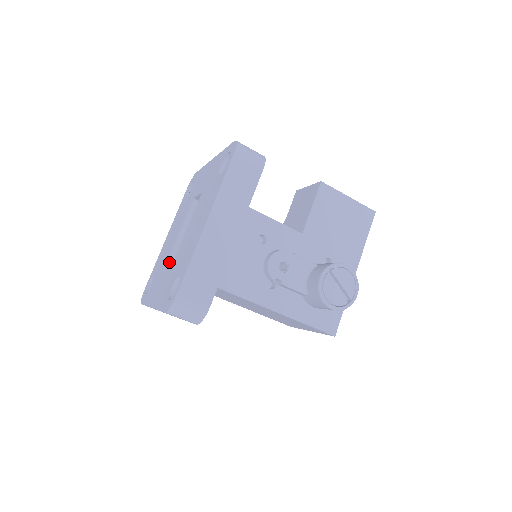
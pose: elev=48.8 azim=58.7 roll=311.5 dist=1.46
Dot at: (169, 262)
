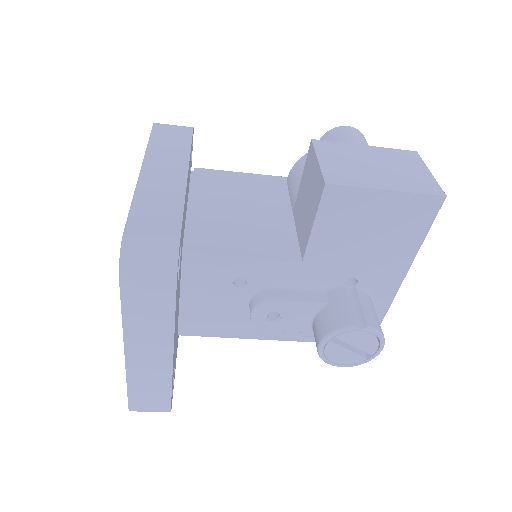
Dot at: occluded
